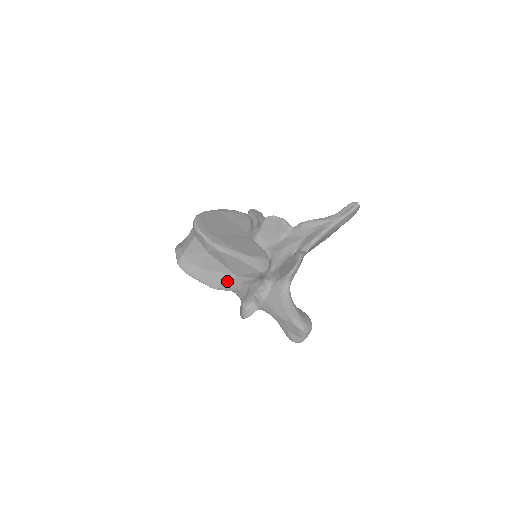
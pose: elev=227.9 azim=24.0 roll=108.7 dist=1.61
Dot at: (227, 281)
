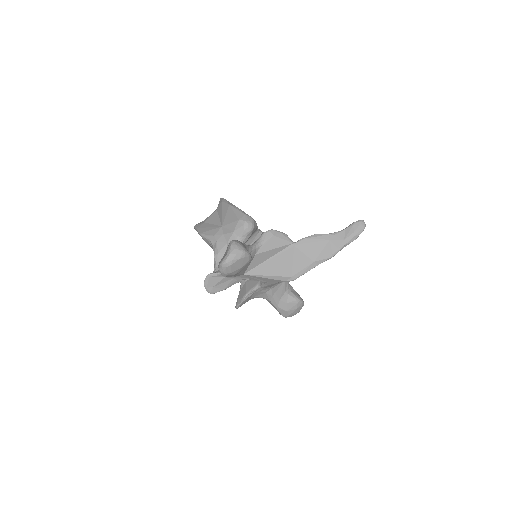
Dot at: (213, 230)
